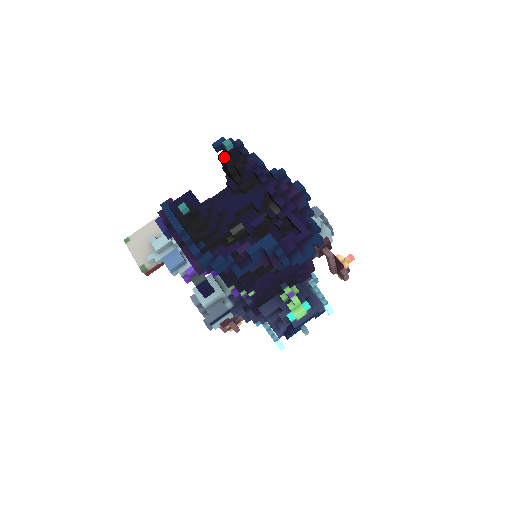
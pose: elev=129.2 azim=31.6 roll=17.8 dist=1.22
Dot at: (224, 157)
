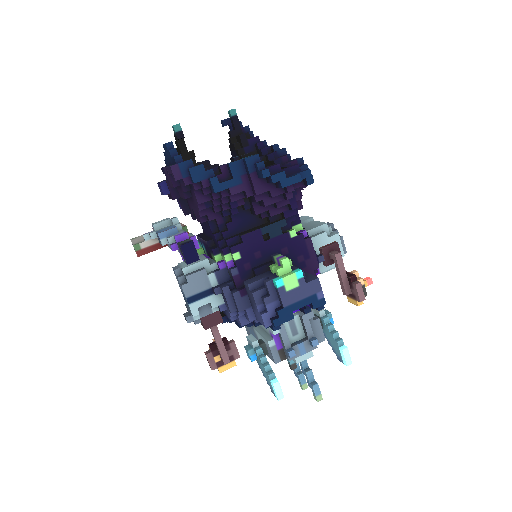
Dot at: occluded
